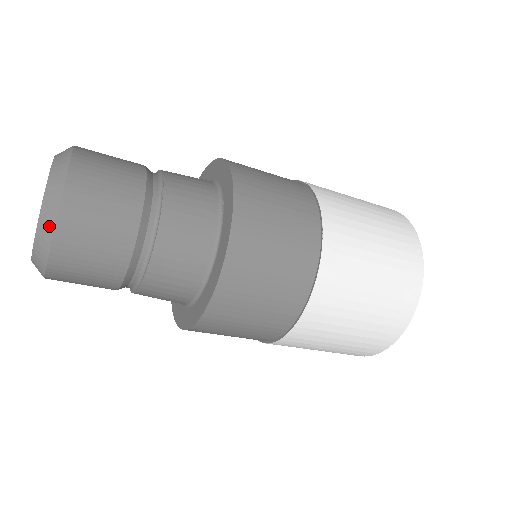
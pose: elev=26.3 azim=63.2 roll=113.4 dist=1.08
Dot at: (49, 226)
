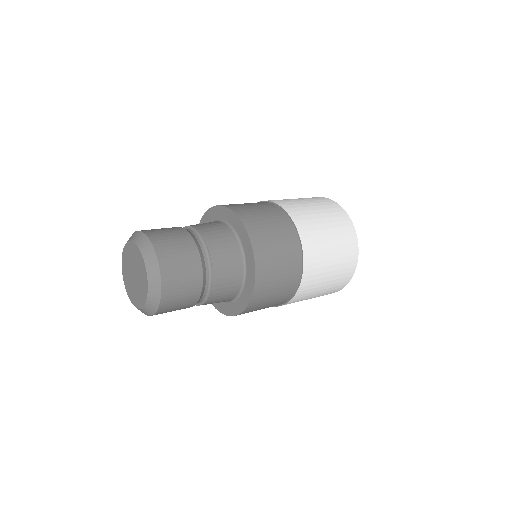
Dot at: occluded
